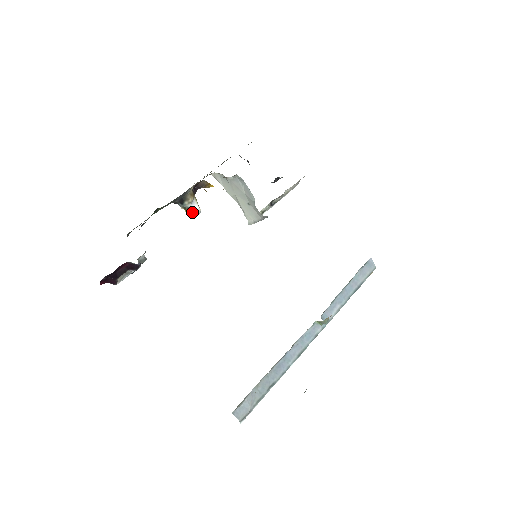
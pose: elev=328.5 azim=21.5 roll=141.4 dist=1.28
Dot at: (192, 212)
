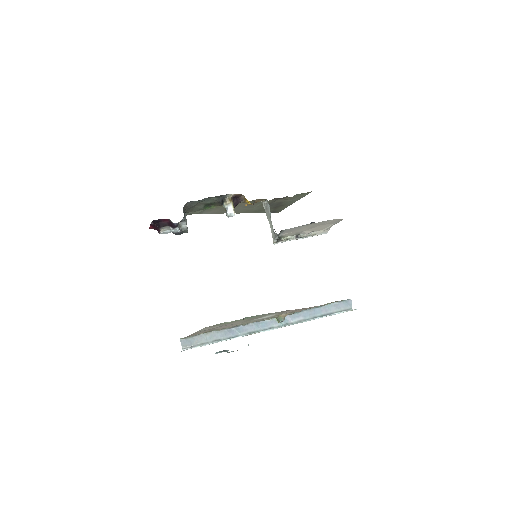
Dot at: (227, 211)
